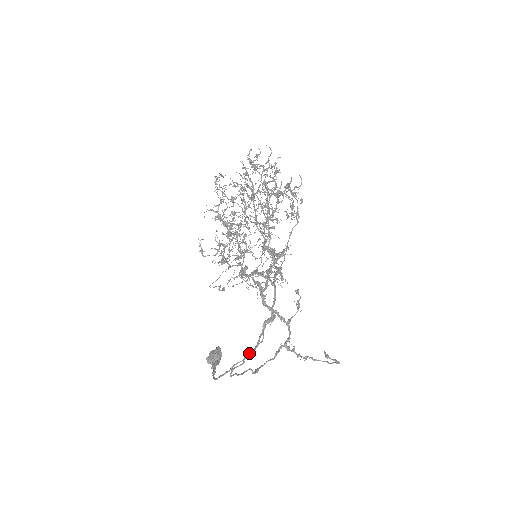
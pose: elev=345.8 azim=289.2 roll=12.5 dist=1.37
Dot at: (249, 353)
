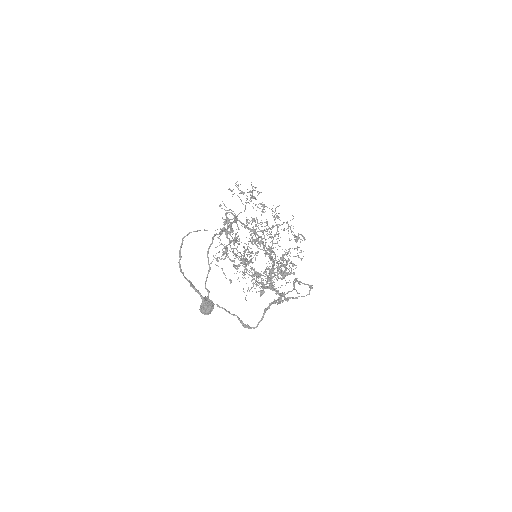
Dot at: (208, 248)
